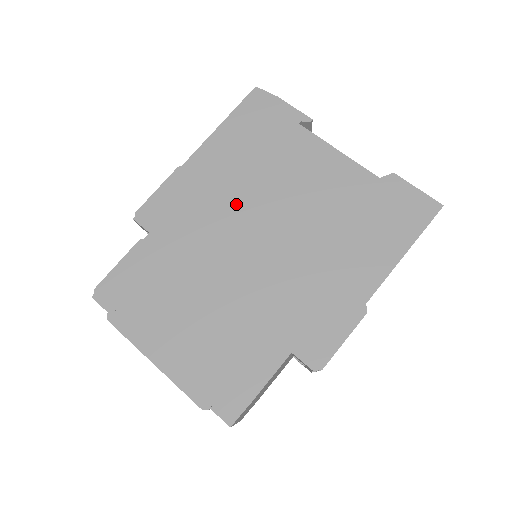
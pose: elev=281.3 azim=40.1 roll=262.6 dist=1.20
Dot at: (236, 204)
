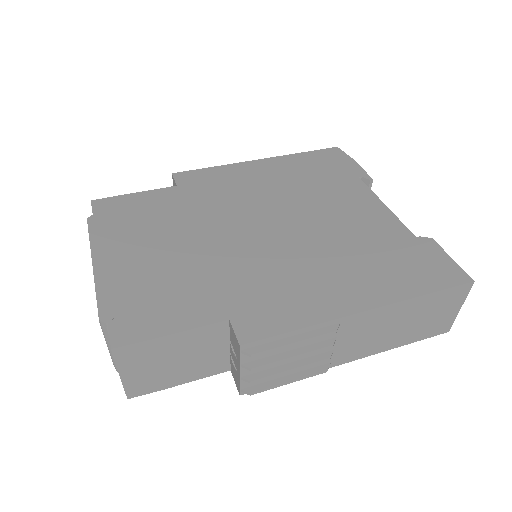
Dot at: (265, 199)
